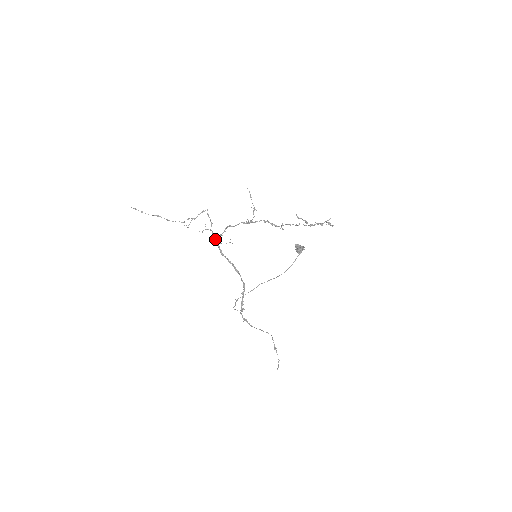
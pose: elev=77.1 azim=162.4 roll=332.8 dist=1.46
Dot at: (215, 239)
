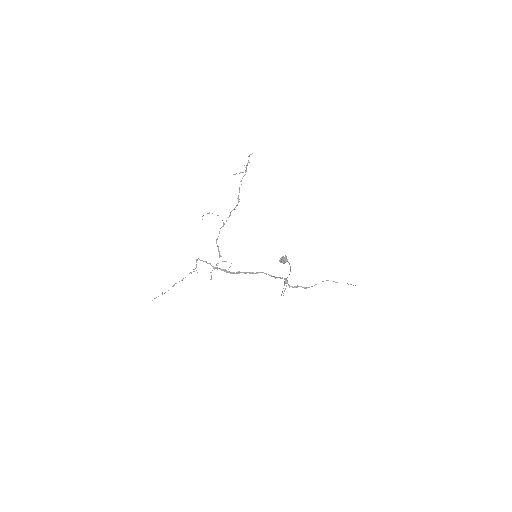
Dot at: occluded
